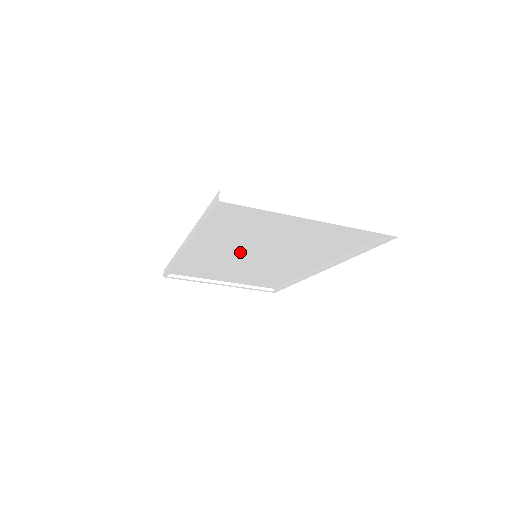
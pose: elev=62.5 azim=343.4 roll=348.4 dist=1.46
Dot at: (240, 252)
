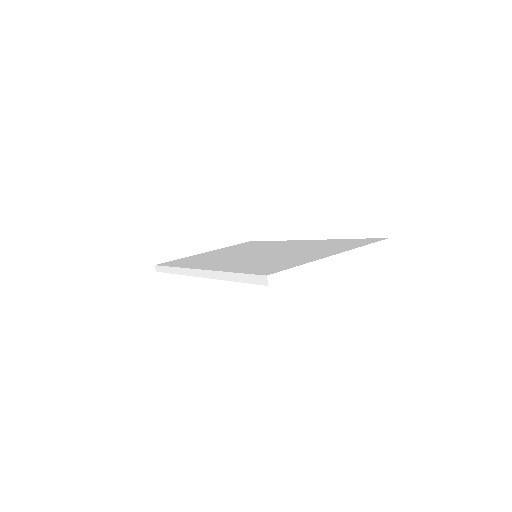
Dot at: occluded
